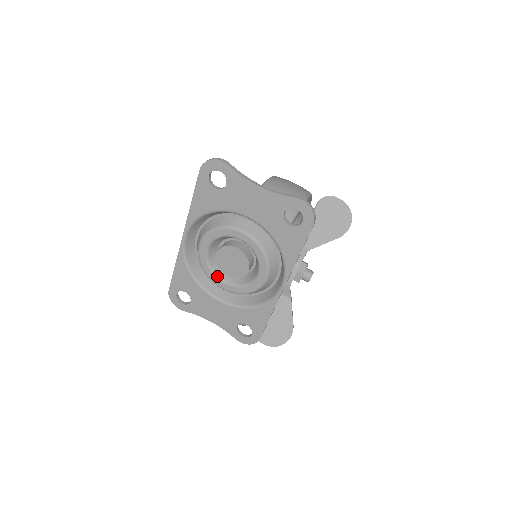
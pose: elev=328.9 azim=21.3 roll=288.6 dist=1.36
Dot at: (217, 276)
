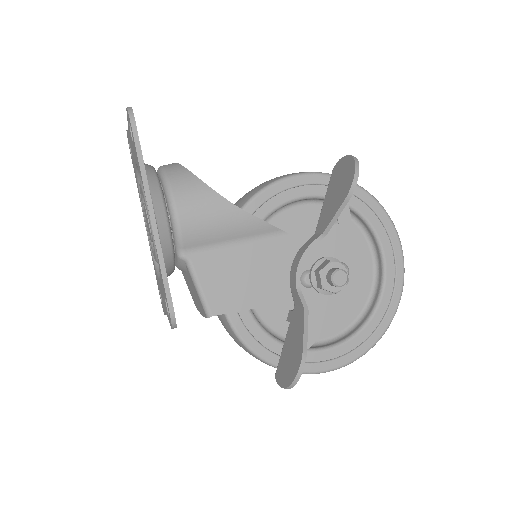
Dot at: (153, 250)
